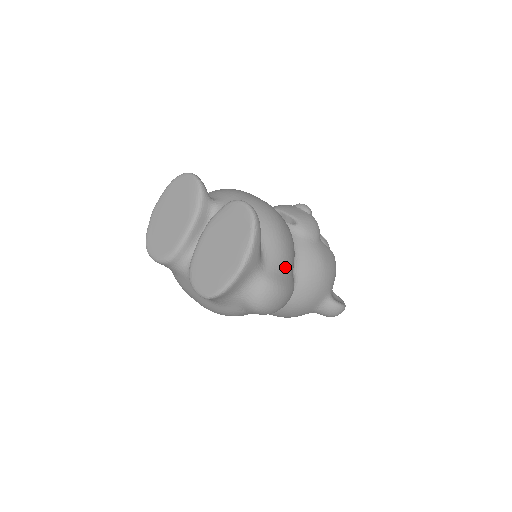
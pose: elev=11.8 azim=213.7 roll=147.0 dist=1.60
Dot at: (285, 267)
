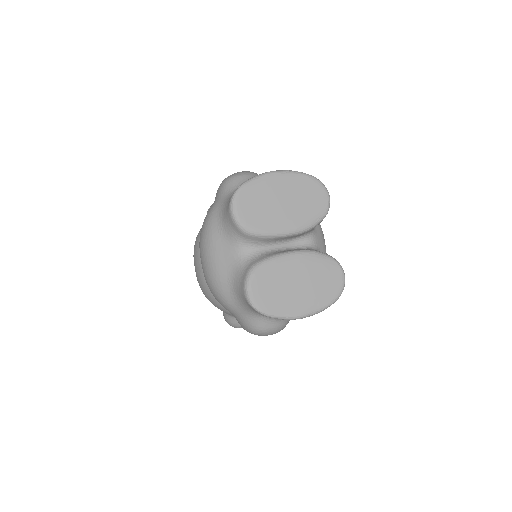
Dot at: occluded
